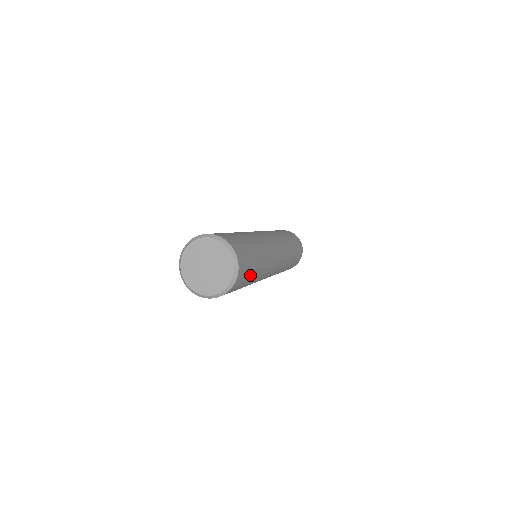
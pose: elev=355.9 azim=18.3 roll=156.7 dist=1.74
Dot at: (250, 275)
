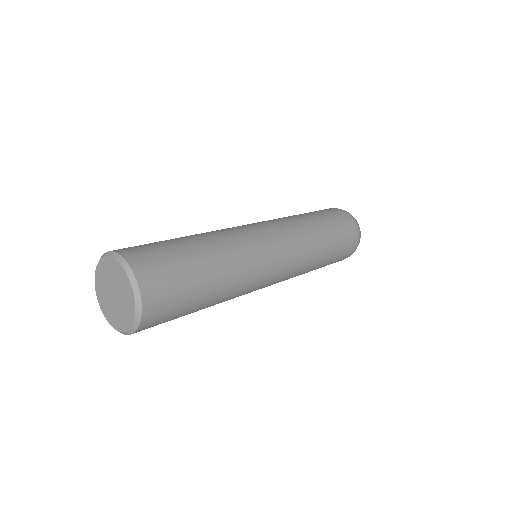
Dot at: (176, 318)
